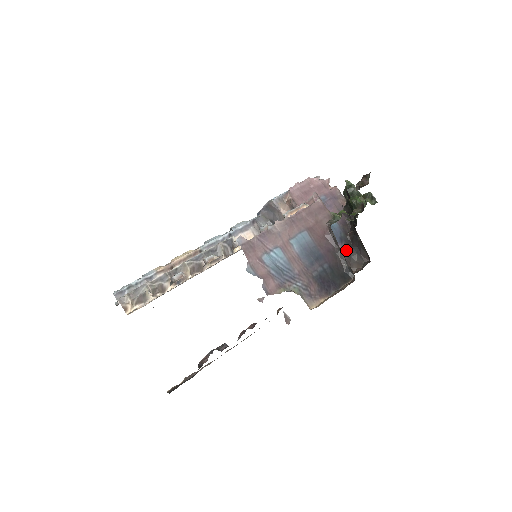
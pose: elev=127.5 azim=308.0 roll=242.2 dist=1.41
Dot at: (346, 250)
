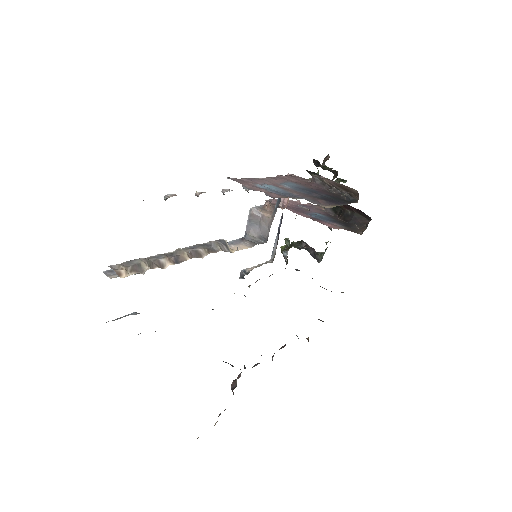
Dot at: (343, 225)
